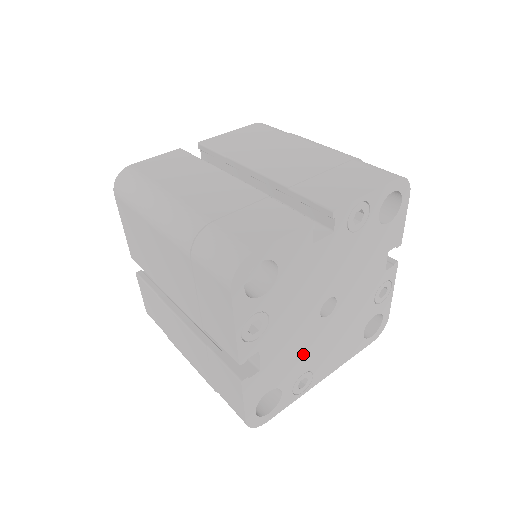
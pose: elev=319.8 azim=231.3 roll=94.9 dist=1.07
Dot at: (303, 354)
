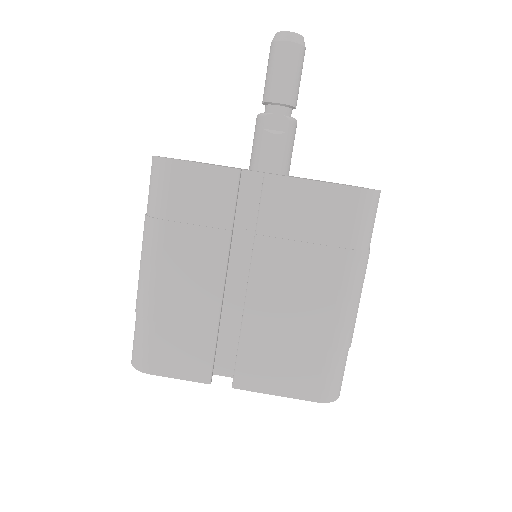
Dot at: occluded
